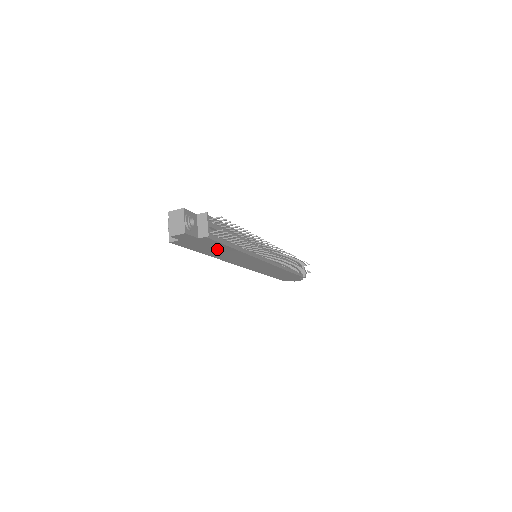
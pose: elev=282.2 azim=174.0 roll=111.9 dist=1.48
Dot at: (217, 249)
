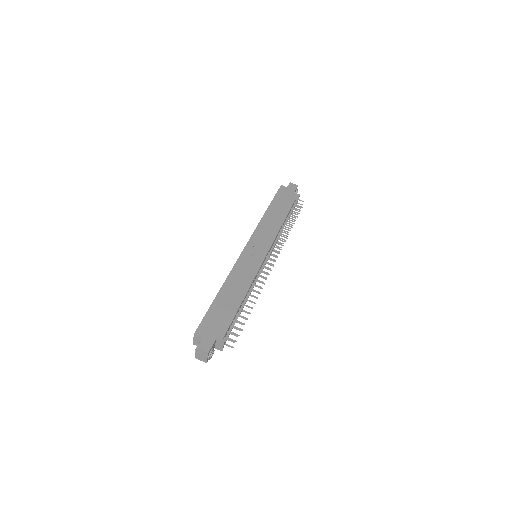
Dot at: occluded
